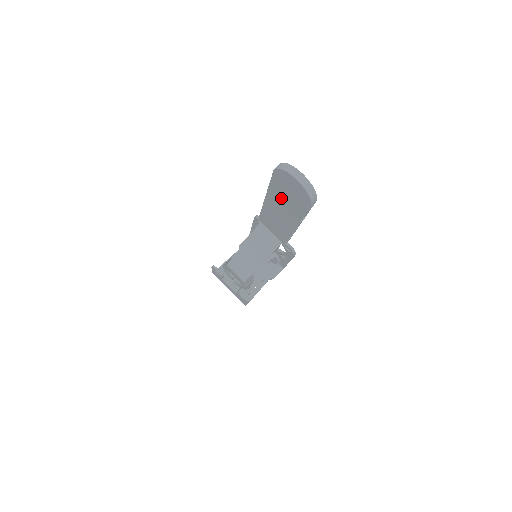
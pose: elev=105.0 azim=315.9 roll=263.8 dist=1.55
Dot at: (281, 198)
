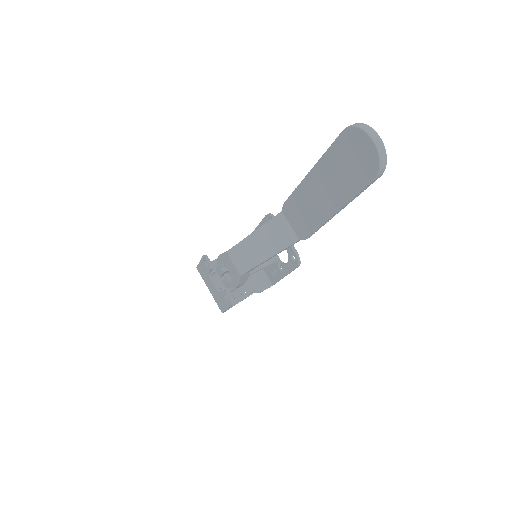
Dot at: (333, 172)
